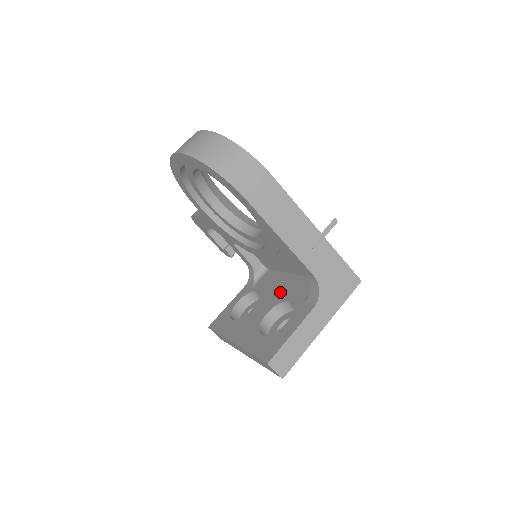
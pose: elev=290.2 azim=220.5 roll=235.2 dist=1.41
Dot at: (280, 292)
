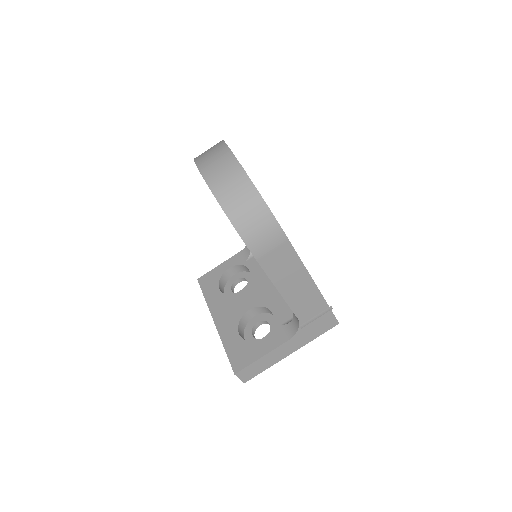
Dot at: (268, 292)
